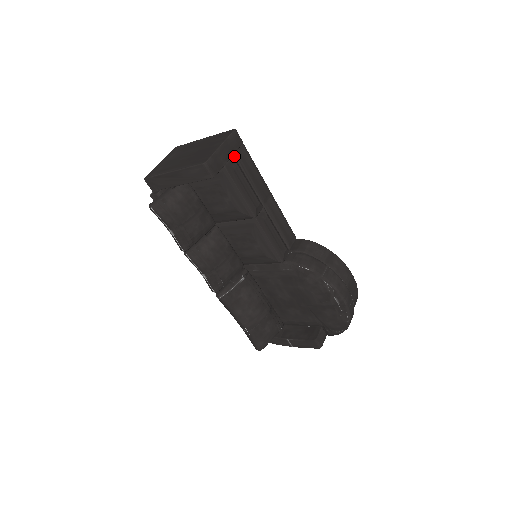
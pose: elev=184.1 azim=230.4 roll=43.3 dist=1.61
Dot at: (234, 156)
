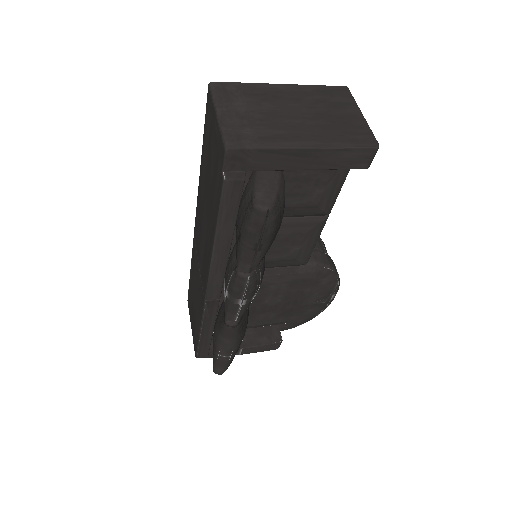
Dot at: occluded
